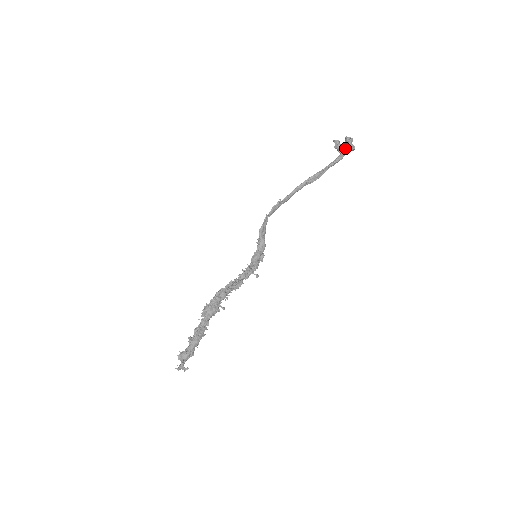
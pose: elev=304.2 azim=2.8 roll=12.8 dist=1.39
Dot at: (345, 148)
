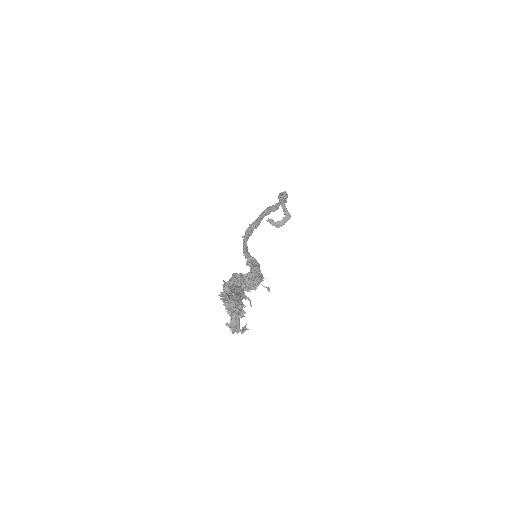
Dot at: (284, 195)
